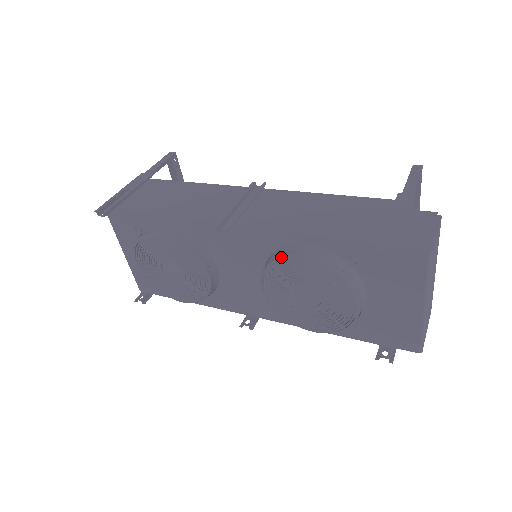
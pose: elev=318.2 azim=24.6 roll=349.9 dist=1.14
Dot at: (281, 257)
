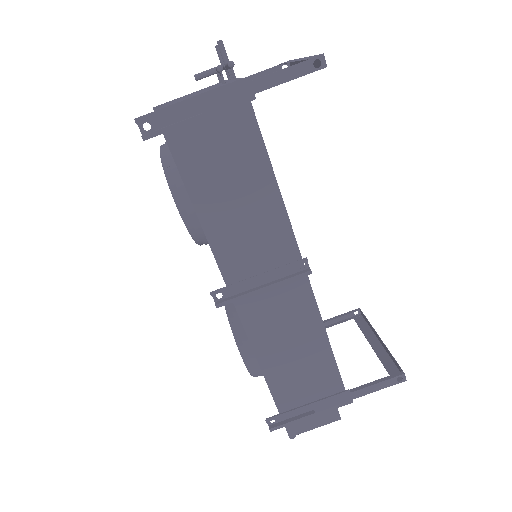
Dot at: (235, 338)
